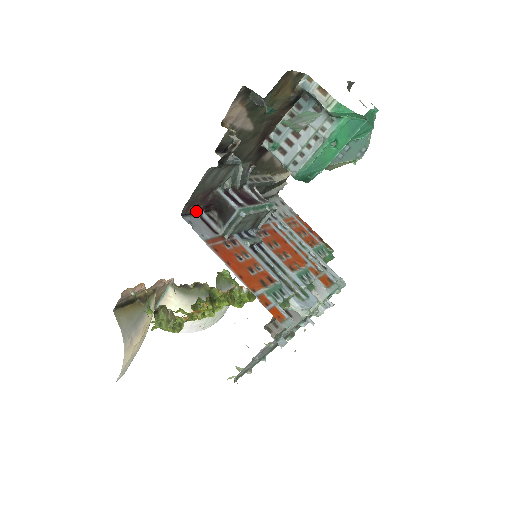
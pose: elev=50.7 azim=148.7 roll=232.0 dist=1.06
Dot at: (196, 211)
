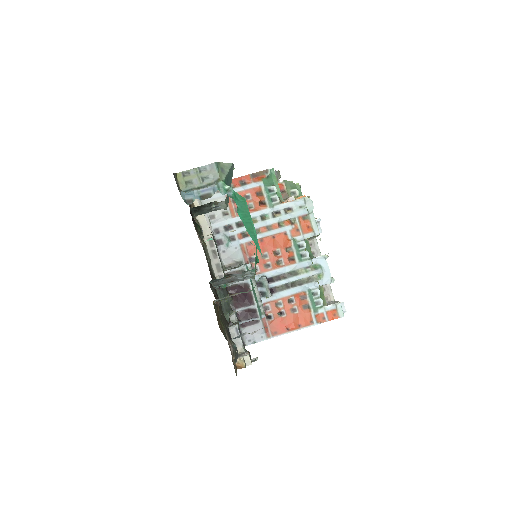
Dot at: occluded
